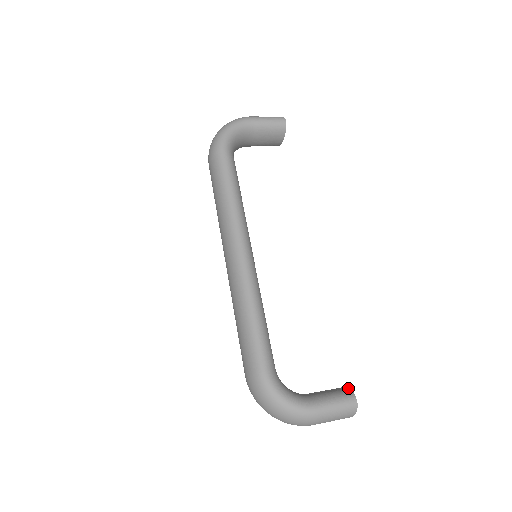
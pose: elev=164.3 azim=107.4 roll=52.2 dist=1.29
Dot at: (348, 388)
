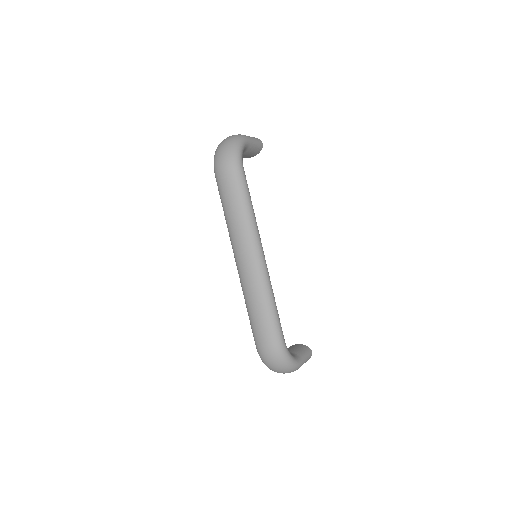
Dot at: (304, 345)
